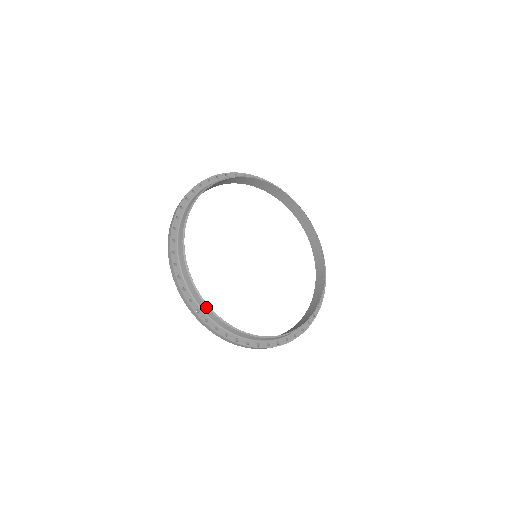
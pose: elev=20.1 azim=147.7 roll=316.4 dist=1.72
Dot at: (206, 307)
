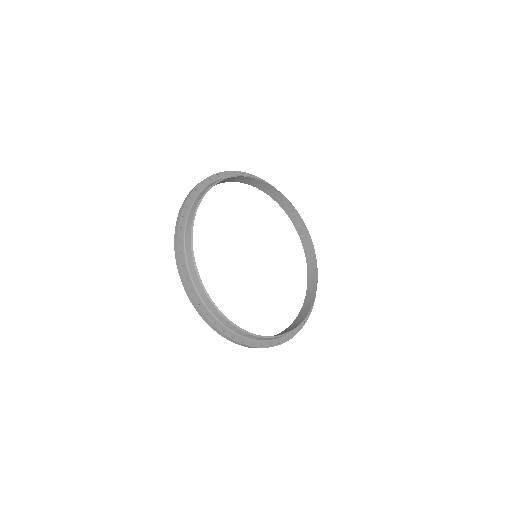
Dot at: (249, 335)
